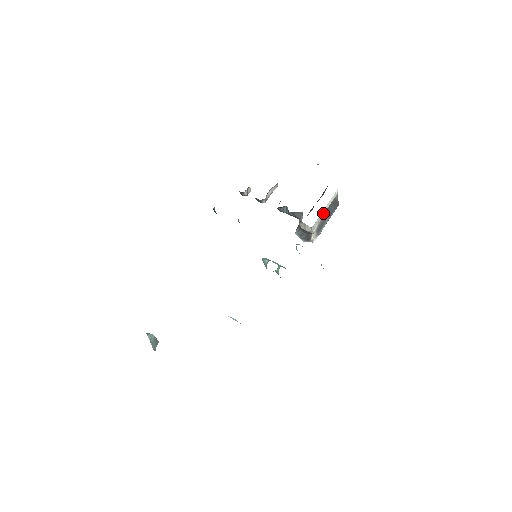
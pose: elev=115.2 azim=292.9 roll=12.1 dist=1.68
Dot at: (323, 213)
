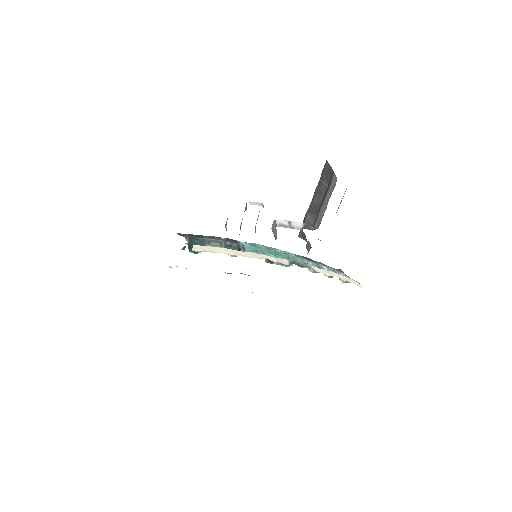
Dot at: occluded
